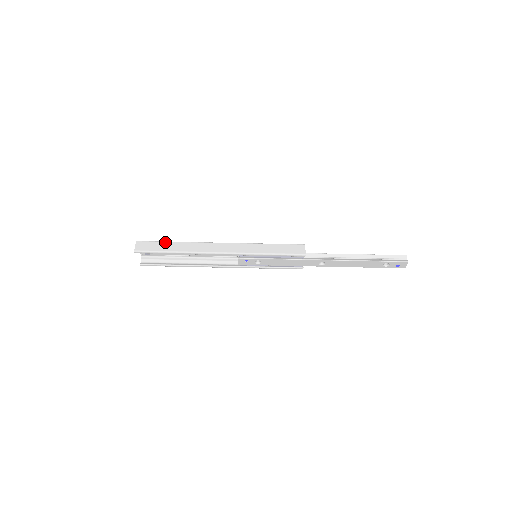
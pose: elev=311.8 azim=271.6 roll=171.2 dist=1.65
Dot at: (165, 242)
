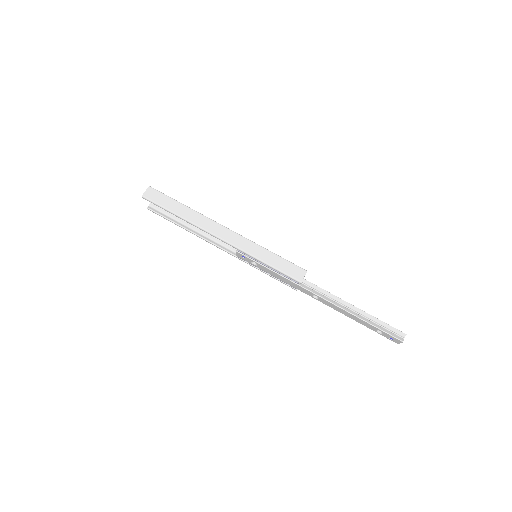
Dot at: (175, 200)
